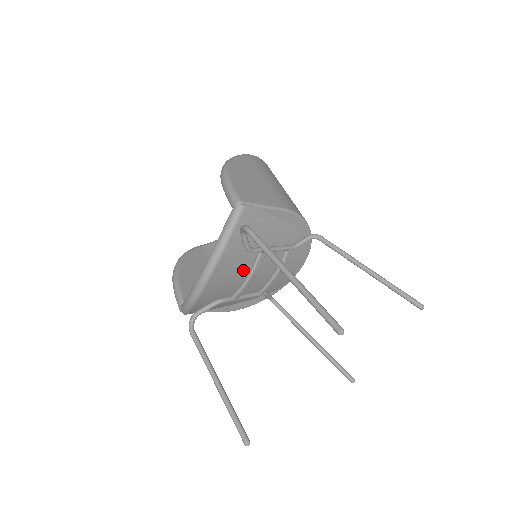
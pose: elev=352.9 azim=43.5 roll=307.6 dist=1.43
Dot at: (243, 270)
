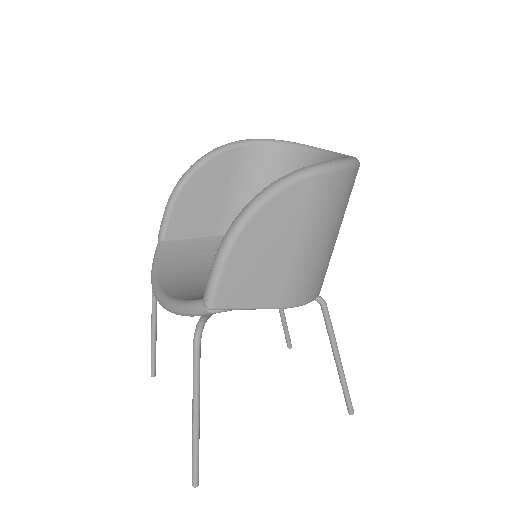
Dot at: occluded
